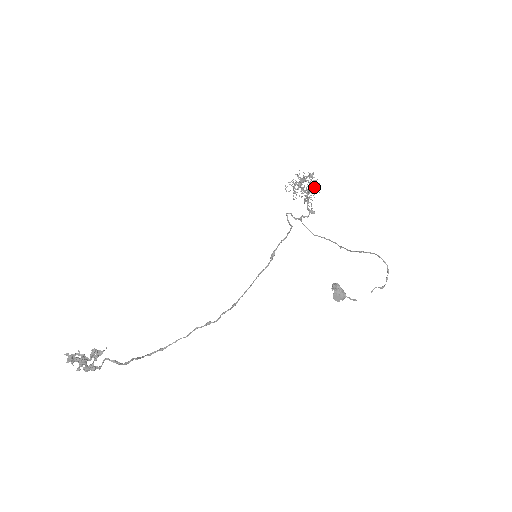
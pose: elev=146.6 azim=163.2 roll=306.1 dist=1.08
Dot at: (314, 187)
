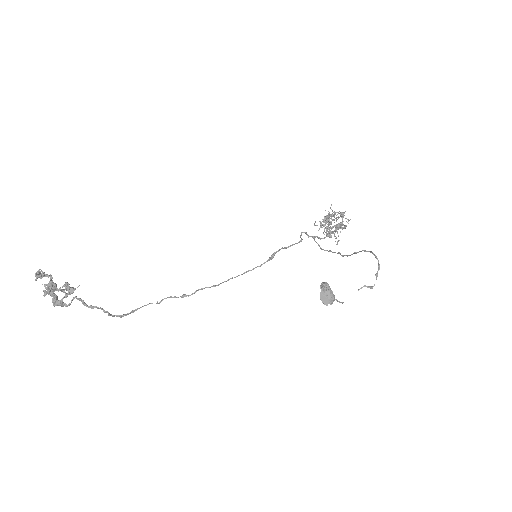
Dot at: (342, 223)
